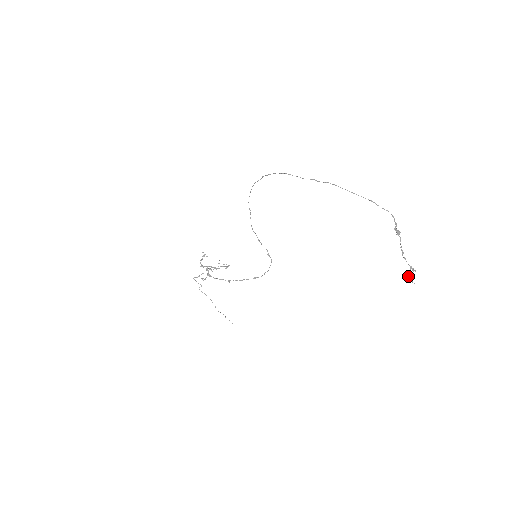
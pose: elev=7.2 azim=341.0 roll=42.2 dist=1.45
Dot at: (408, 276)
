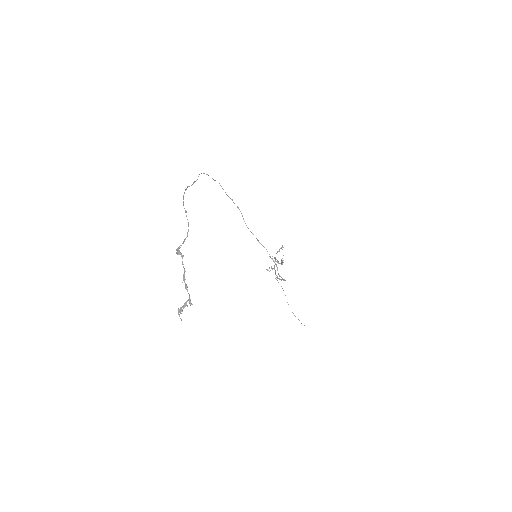
Dot at: (180, 308)
